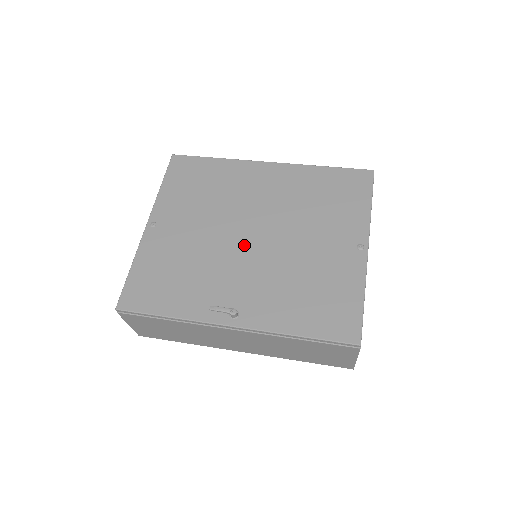
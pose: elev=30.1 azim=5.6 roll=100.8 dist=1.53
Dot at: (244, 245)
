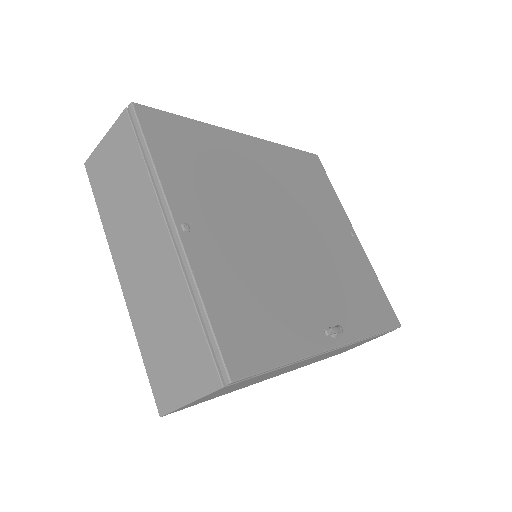
Dot at: (290, 245)
